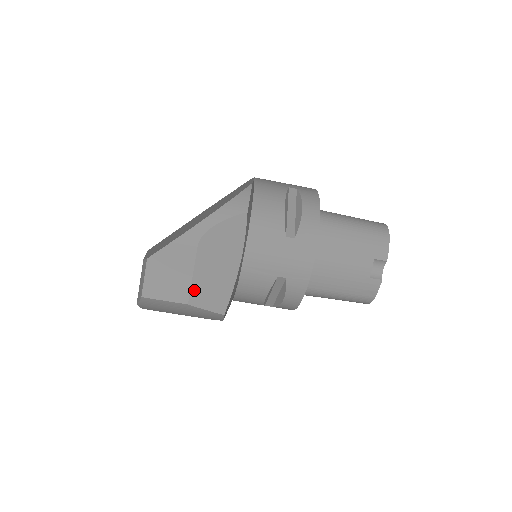
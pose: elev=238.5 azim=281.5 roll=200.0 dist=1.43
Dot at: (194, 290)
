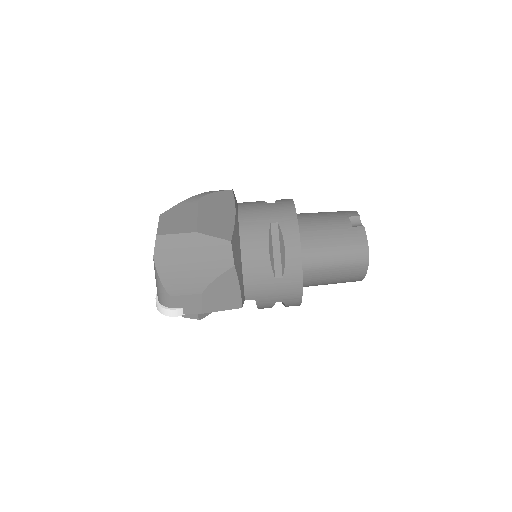
Dot at: (200, 224)
